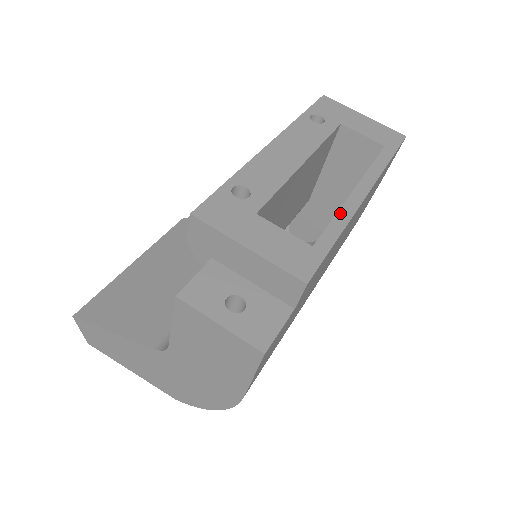
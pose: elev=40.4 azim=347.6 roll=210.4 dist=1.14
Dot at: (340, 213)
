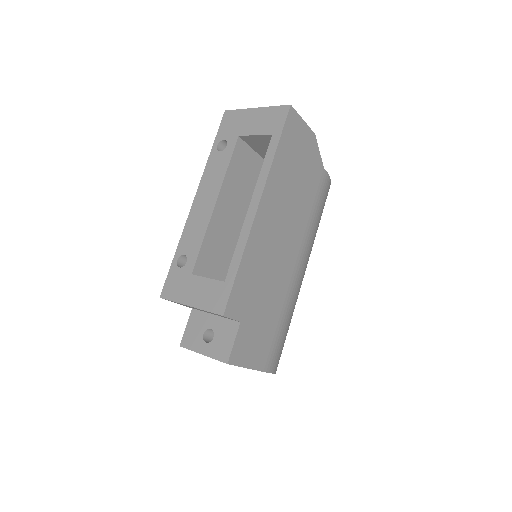
Dot at: (240, 238)
